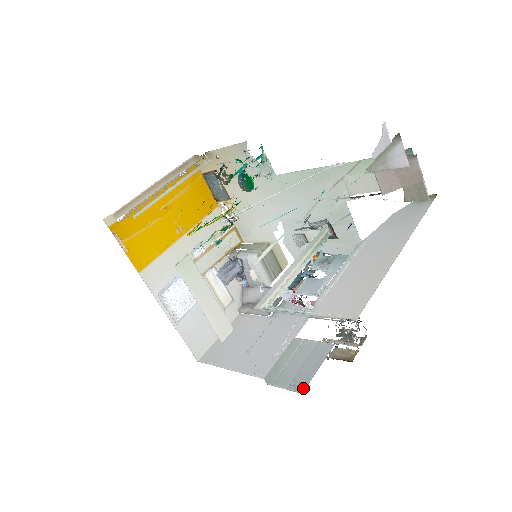
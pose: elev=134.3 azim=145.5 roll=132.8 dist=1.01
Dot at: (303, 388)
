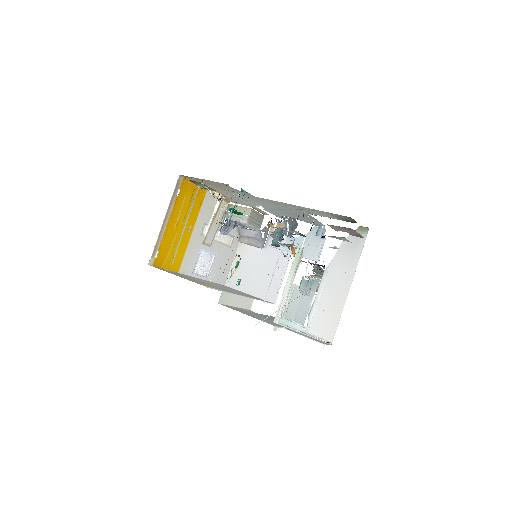
Dot at: (302, 324)
